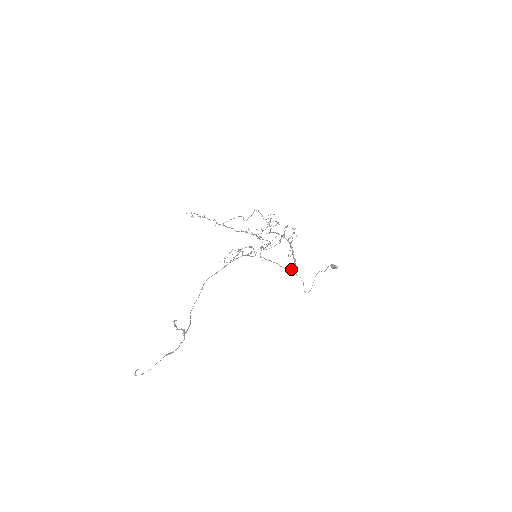
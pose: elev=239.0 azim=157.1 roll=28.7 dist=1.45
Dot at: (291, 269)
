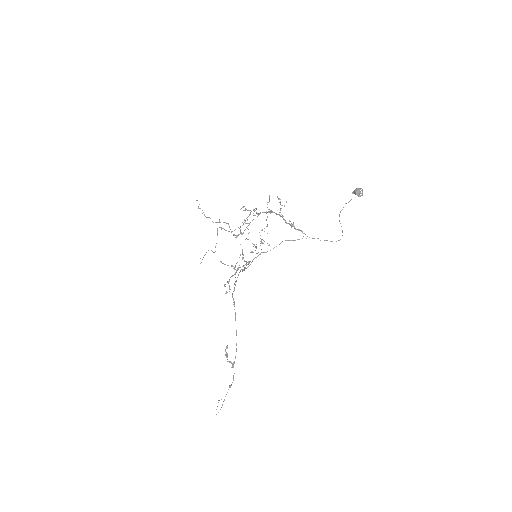
Dot at: (303, 236)
